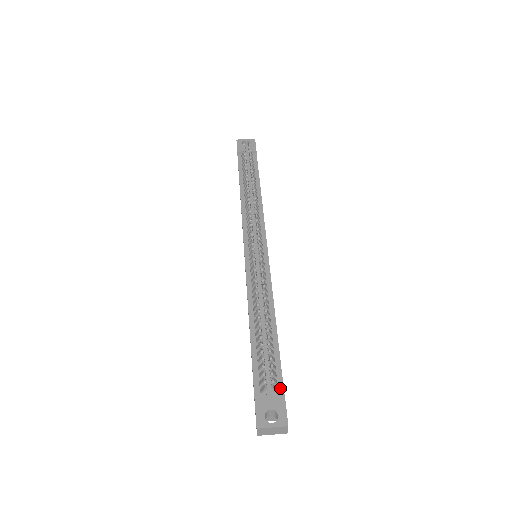
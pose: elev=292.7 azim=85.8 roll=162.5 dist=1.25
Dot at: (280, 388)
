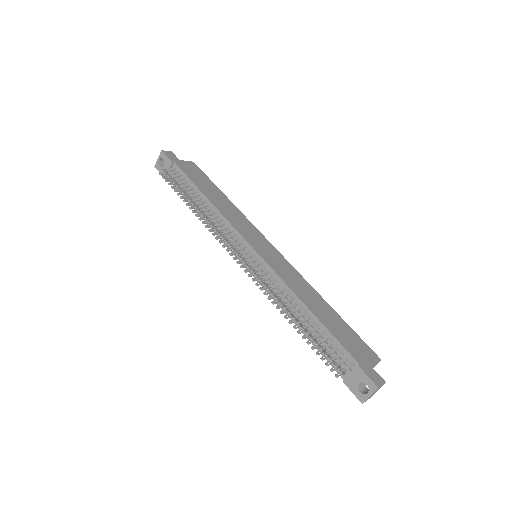
Dot at: (353, 361)
